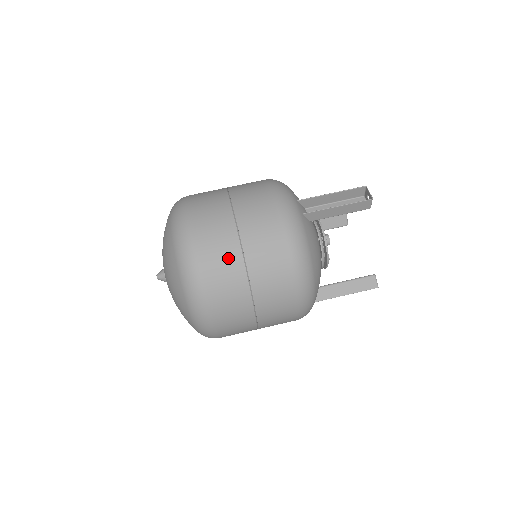
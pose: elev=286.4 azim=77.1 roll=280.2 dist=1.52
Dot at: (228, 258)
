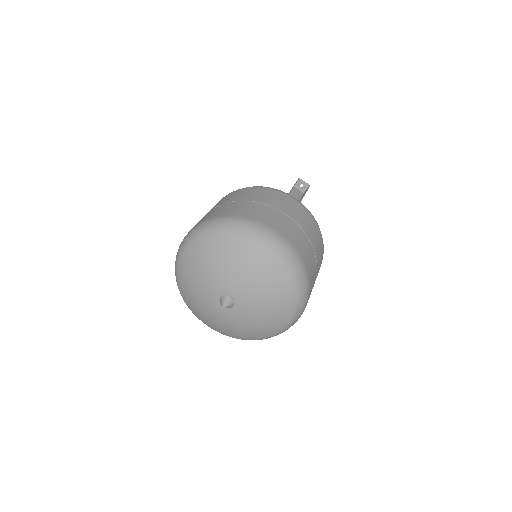
Dot at: (309, 250)
